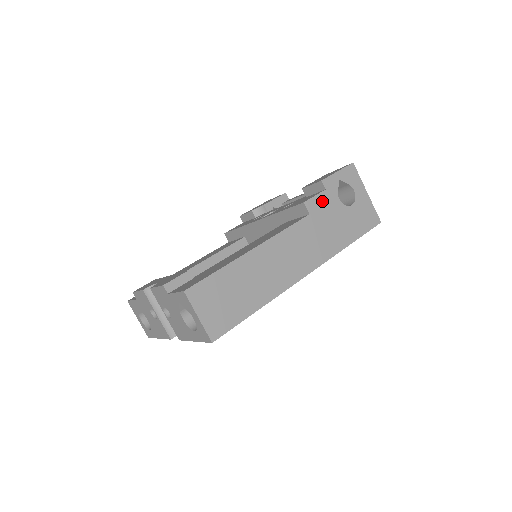
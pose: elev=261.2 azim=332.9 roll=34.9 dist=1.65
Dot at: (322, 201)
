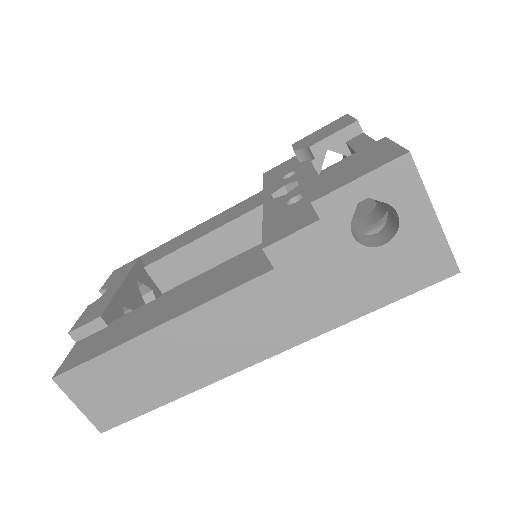
Dot at: (307, 243)
